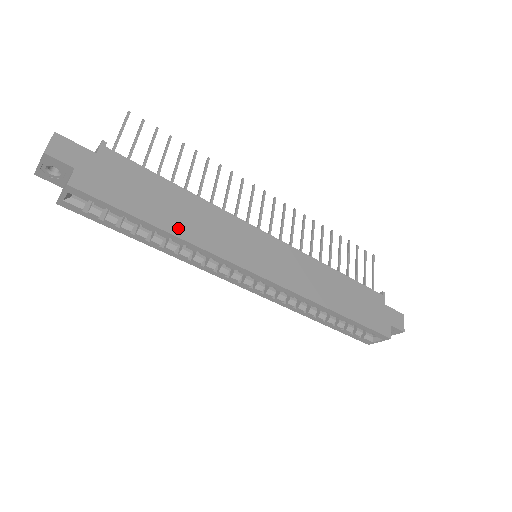
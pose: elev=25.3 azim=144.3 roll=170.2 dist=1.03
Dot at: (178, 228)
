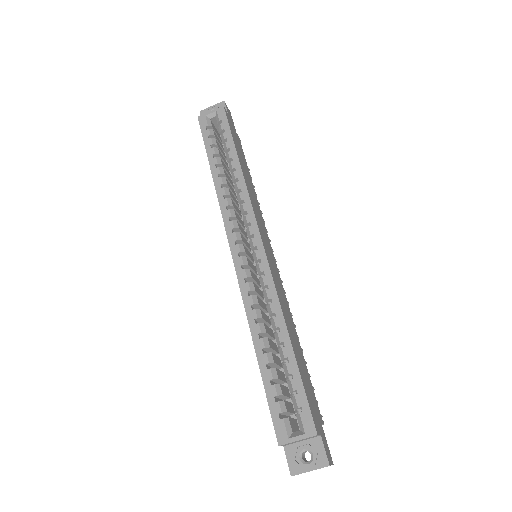
Dot at: (244, 172)
